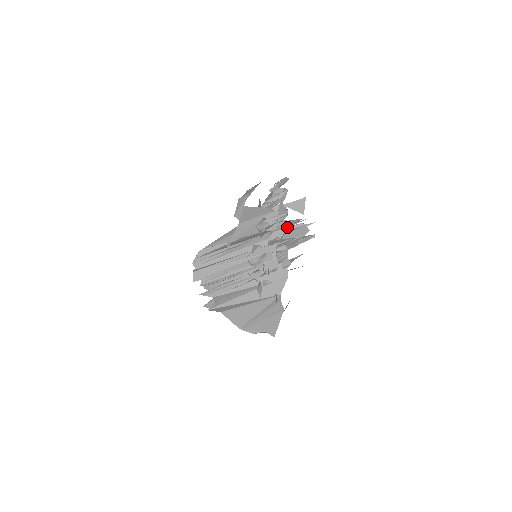
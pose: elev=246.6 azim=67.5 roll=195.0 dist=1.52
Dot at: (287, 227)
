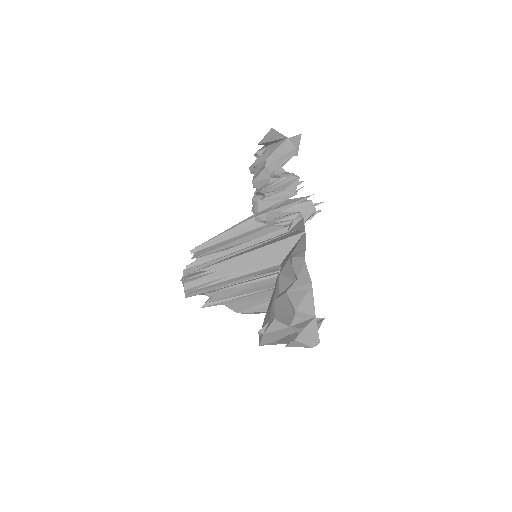
Dot at: occluded
